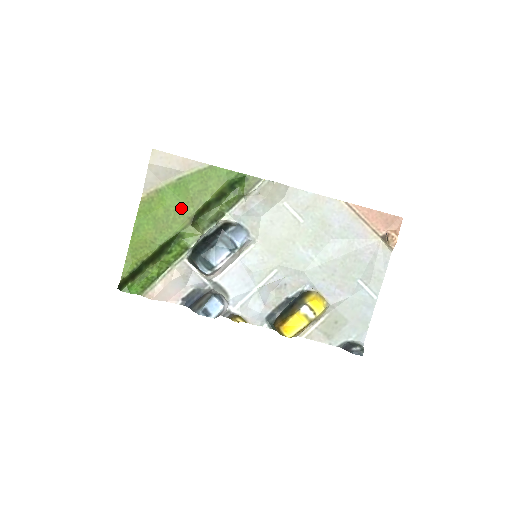
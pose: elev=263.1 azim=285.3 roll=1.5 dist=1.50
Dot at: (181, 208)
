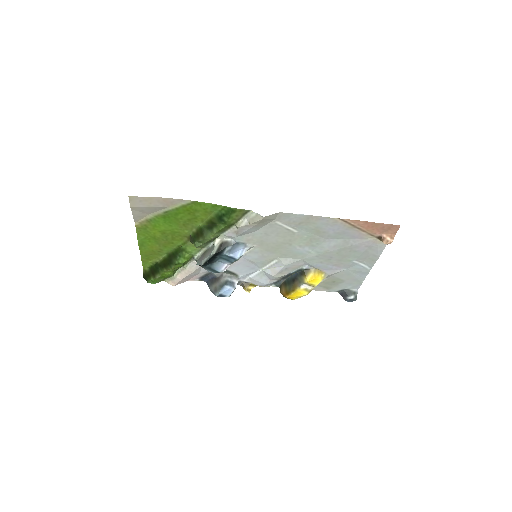
Dot at: (176, 231)
